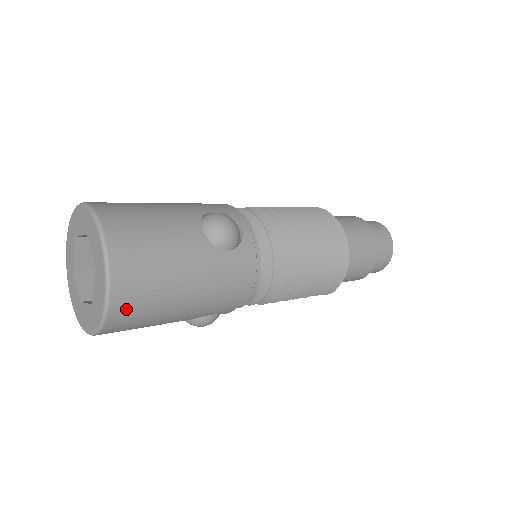
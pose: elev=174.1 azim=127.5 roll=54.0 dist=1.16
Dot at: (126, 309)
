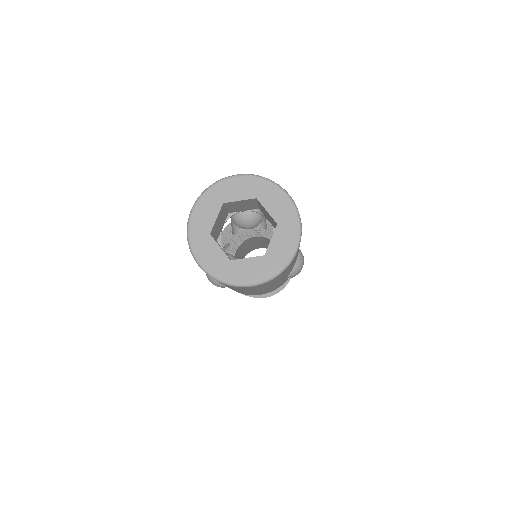
Dot at: (247, 288)
